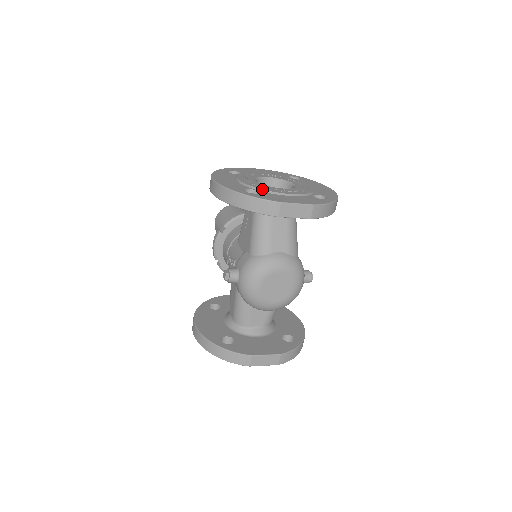
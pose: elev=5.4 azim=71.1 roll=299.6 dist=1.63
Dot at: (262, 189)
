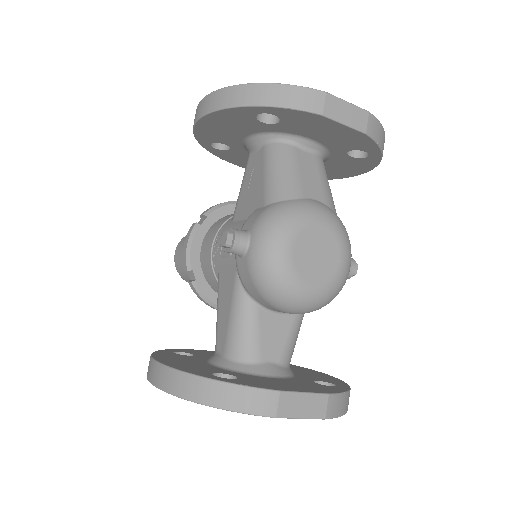
Dot at: occluded
